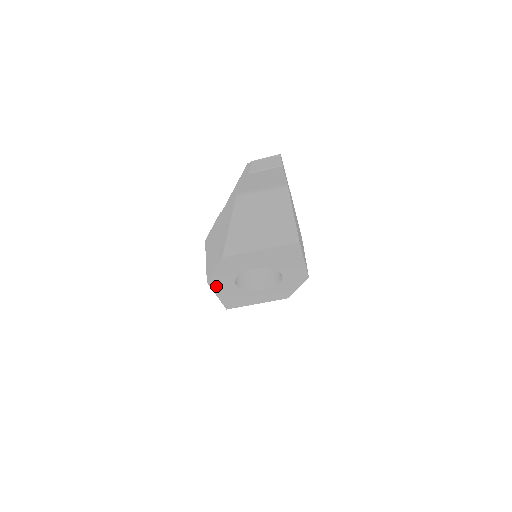
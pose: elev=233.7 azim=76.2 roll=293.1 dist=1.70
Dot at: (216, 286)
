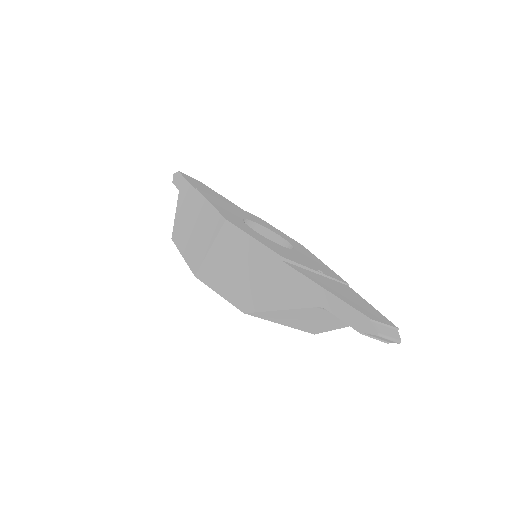
Dot at: occluded
